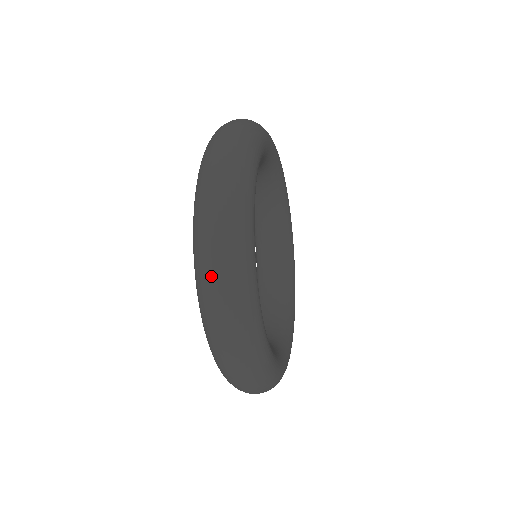
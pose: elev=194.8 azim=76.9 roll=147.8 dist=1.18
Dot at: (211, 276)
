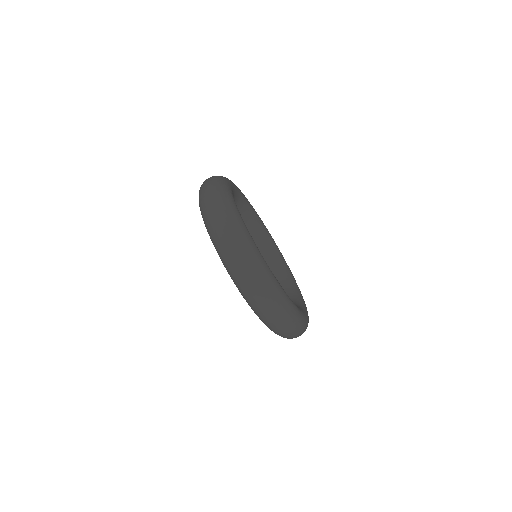
Dot at: occluded
